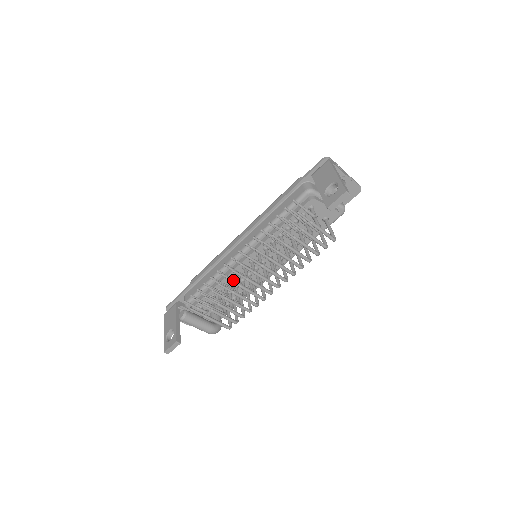
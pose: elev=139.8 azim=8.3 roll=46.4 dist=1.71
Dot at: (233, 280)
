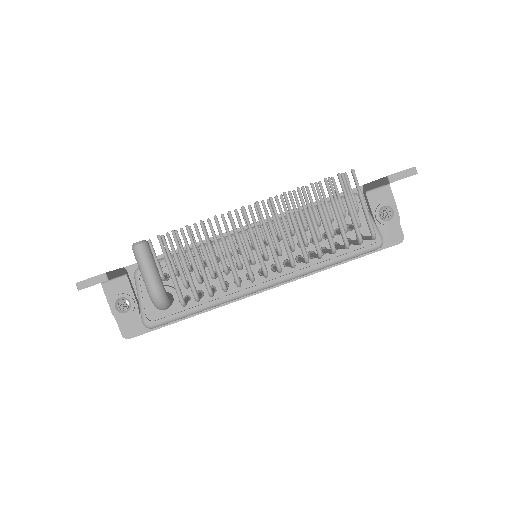
Dot at: (234, 222)
